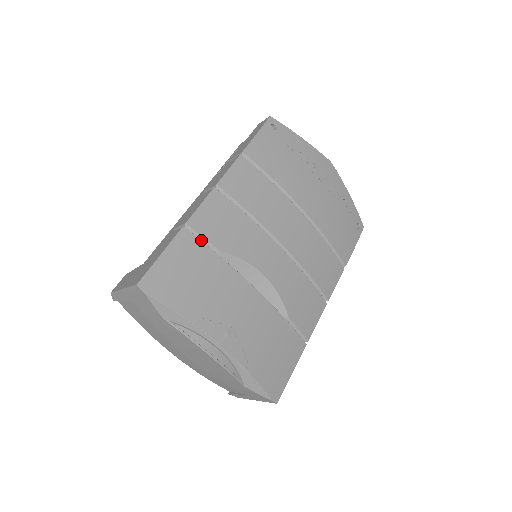
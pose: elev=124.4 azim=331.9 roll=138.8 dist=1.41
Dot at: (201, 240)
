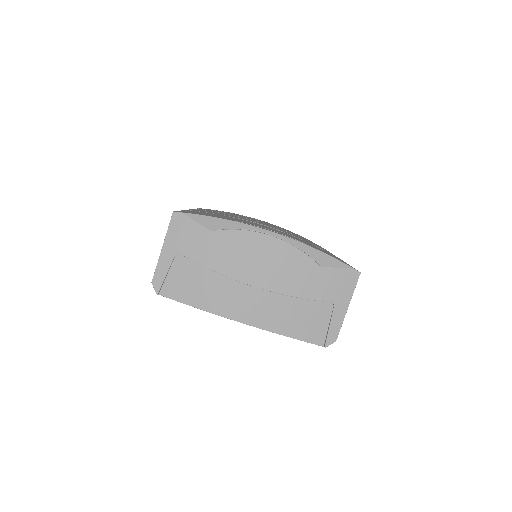
Dot at: occluded
